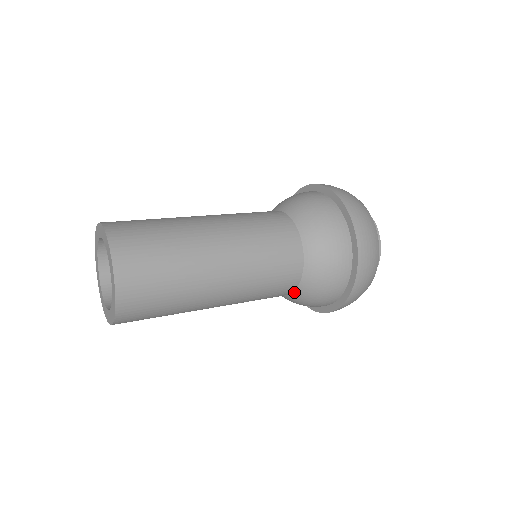
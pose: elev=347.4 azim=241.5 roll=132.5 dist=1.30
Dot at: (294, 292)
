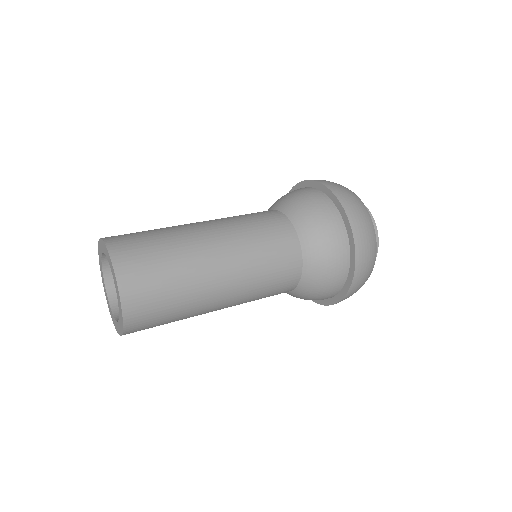
Dot at: (291, 291)
